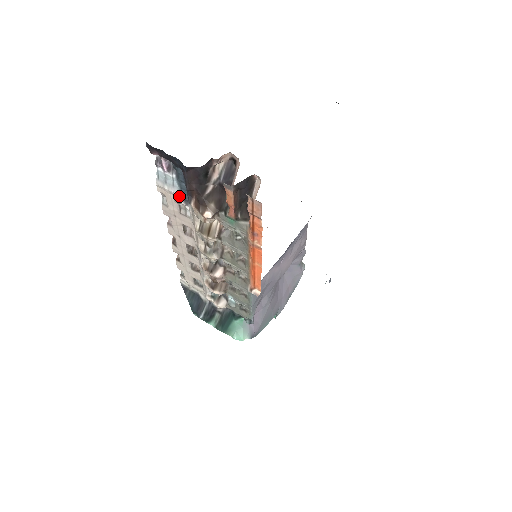
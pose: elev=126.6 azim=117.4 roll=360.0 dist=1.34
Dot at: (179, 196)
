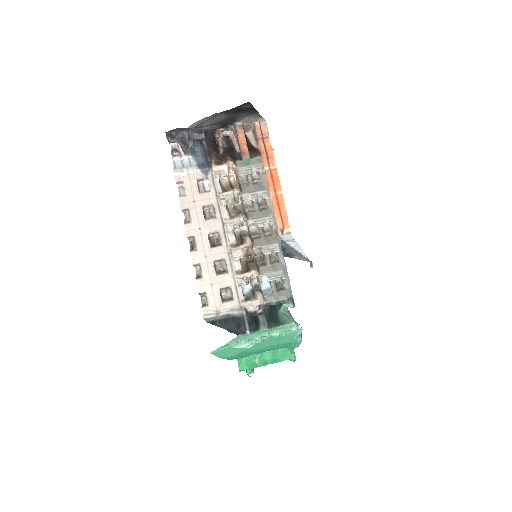
Dot at: (198, 170)
